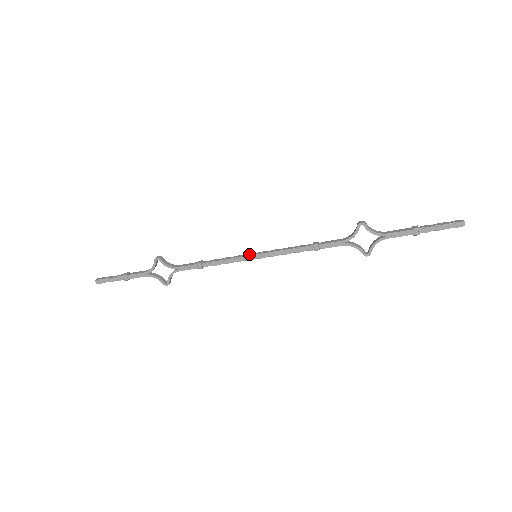
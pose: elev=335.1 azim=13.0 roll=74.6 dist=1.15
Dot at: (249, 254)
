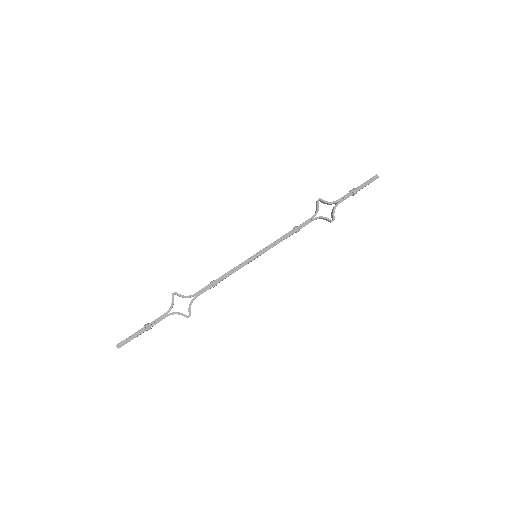
Dot at: (250, 257)
